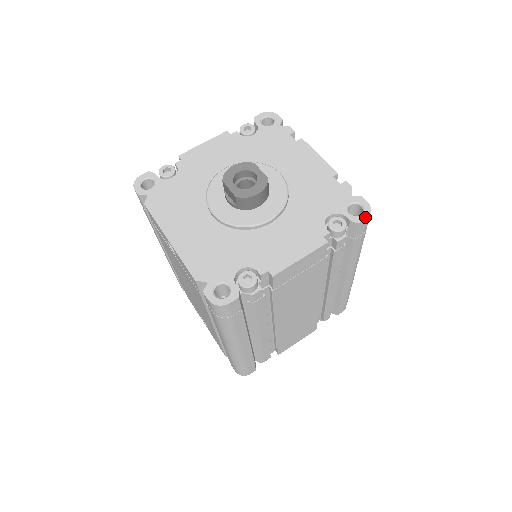
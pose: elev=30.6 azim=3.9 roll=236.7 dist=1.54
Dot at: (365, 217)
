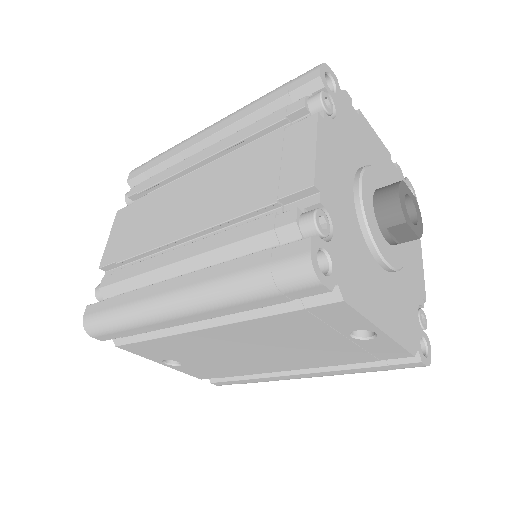
Dot at: occluded
